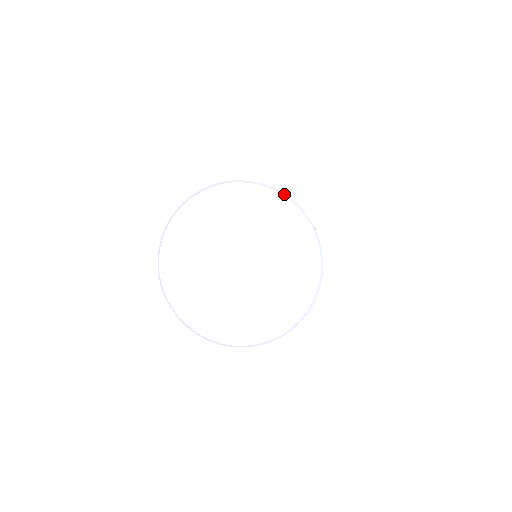
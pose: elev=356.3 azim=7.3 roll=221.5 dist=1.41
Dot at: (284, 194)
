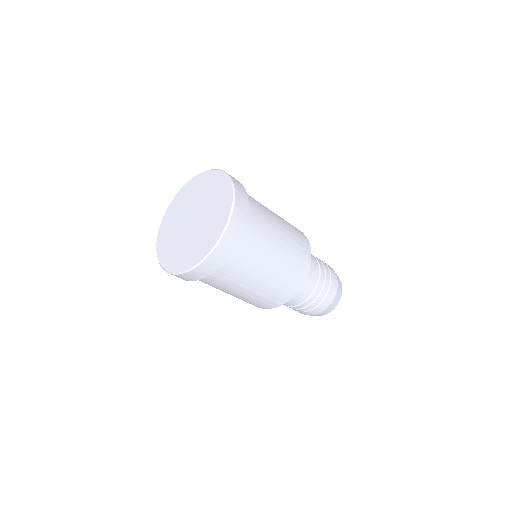
Dot at: (229, 176)
